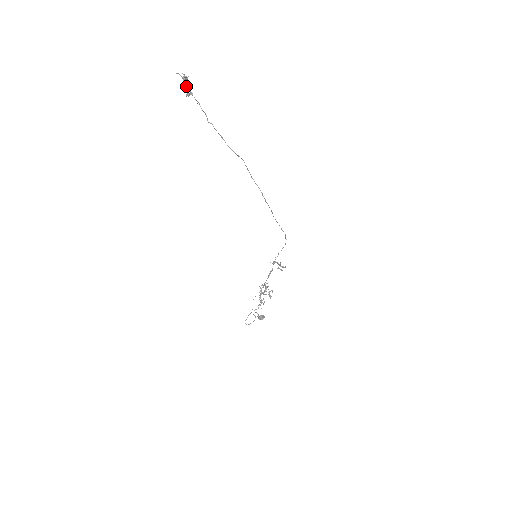
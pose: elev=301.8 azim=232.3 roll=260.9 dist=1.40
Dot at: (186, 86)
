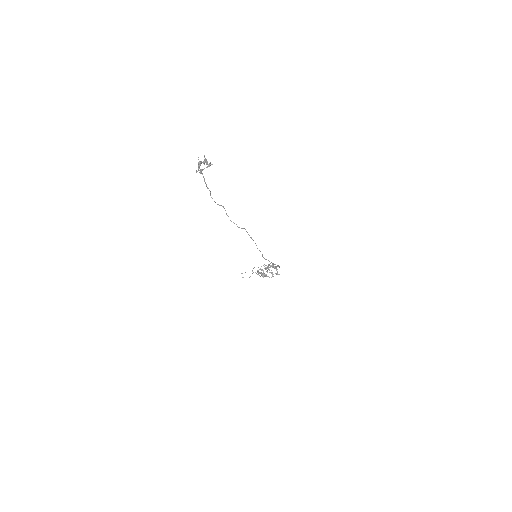
Dot at: occluded
